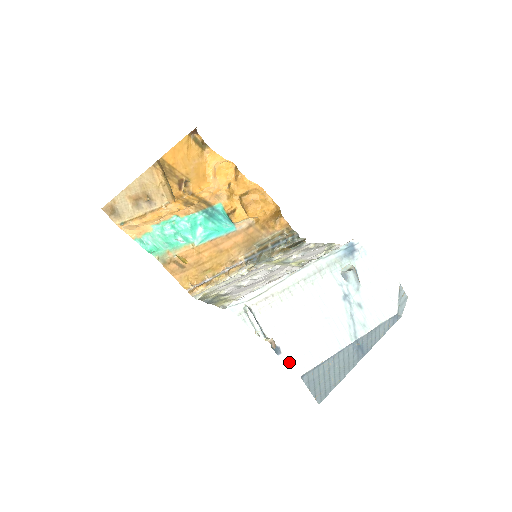
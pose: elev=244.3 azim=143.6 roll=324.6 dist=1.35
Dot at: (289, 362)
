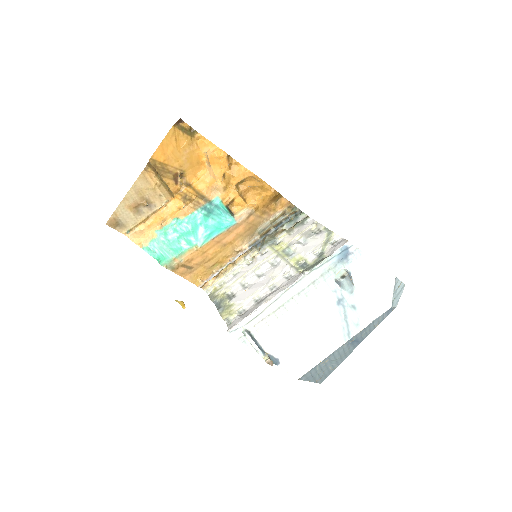
Dot at: (287, 369)
